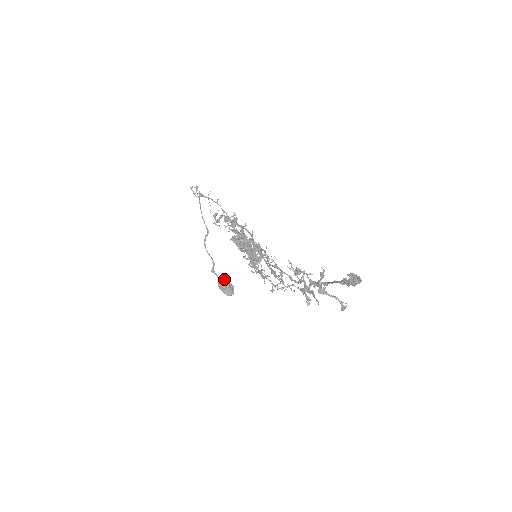
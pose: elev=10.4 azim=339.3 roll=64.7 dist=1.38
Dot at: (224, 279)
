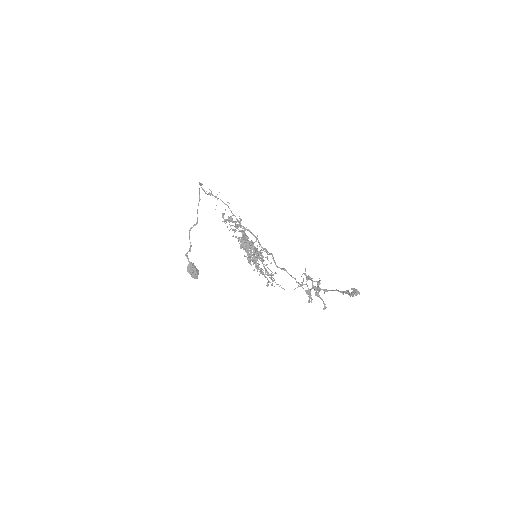
Dot at: (193, 264)
